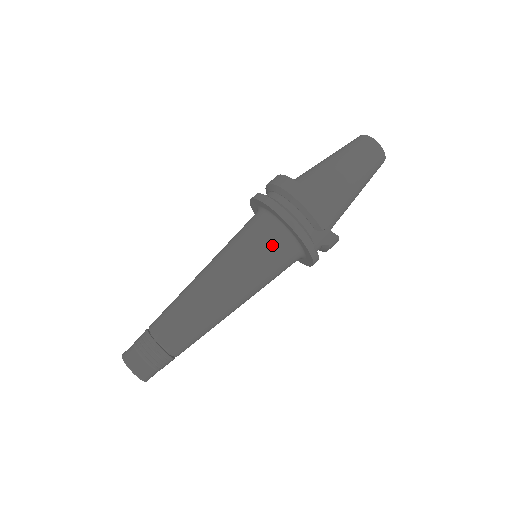
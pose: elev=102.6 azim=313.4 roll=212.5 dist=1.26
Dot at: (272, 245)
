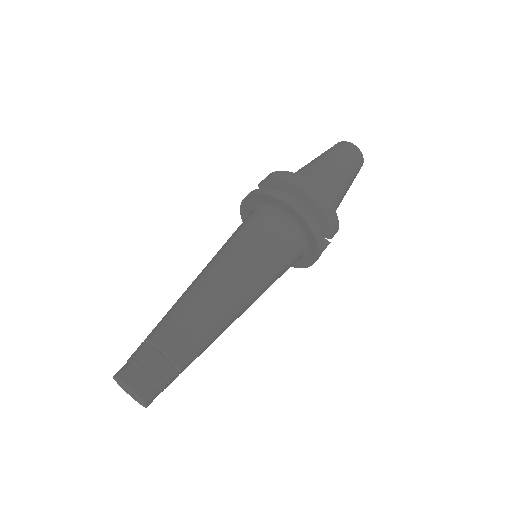
Dot at: (289, 250)
